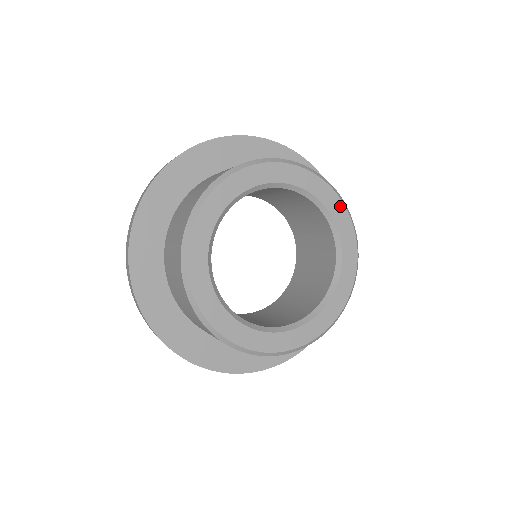
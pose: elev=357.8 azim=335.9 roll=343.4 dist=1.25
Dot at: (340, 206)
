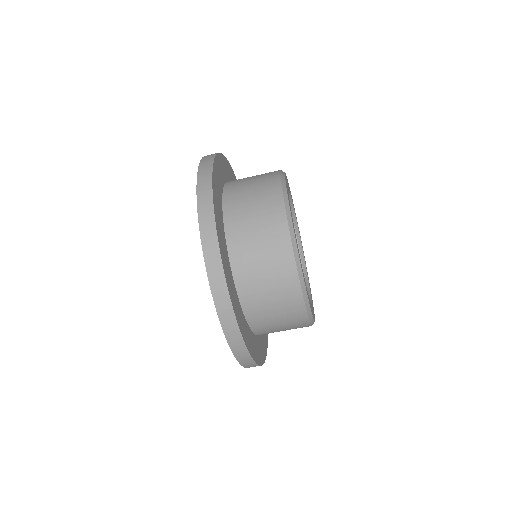
Dot at: occluded
